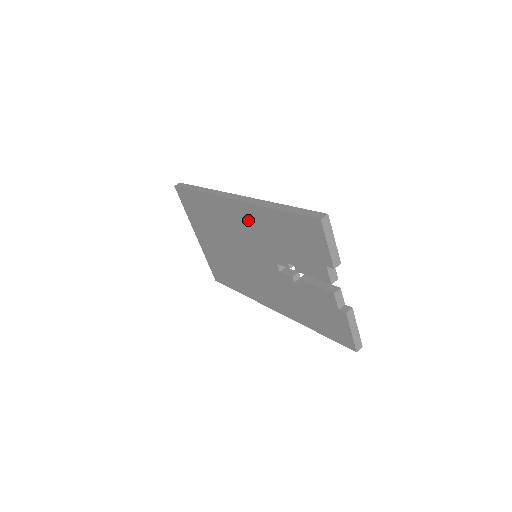
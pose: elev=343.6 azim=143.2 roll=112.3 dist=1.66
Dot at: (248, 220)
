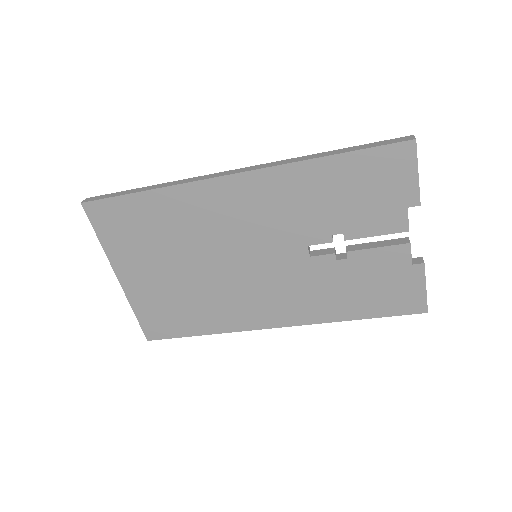
Dot at: (262, 197)
